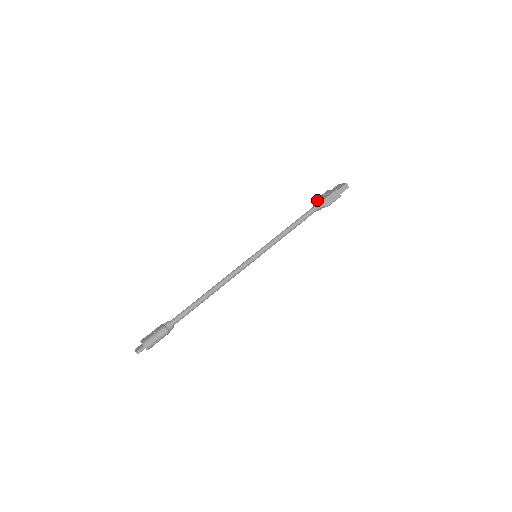
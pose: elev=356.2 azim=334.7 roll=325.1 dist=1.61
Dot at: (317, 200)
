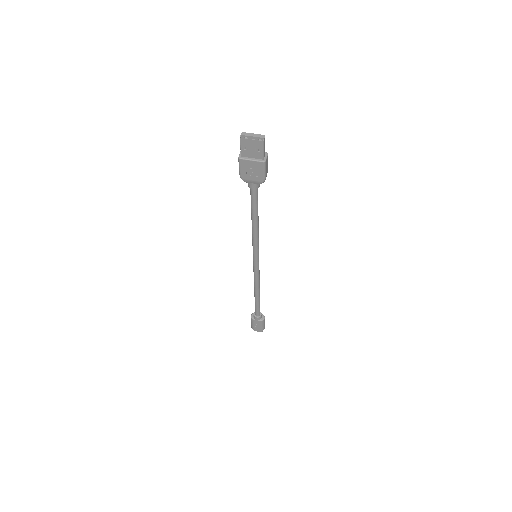
Dot at: (248, 182)
